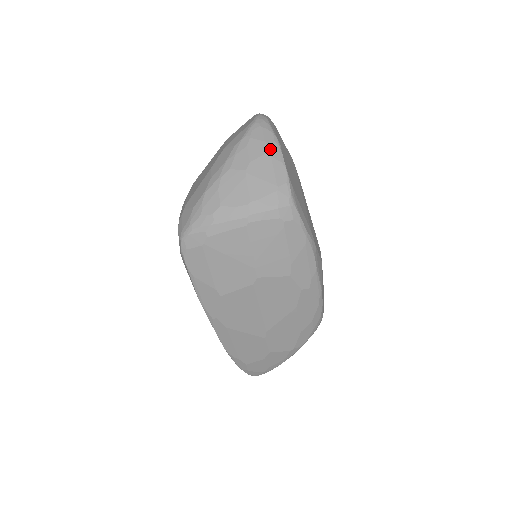
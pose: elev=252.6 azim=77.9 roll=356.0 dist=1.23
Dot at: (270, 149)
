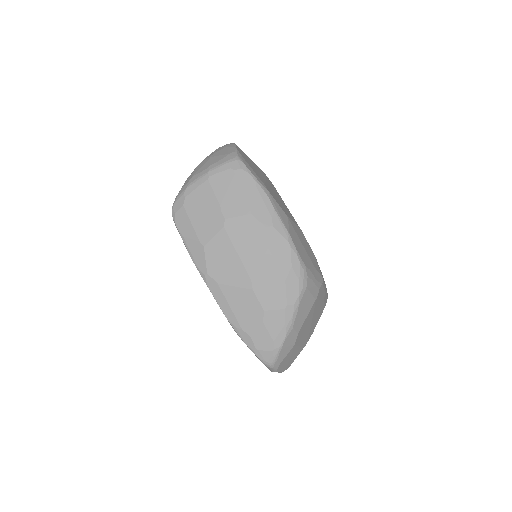
Dot at: (228, 146)
